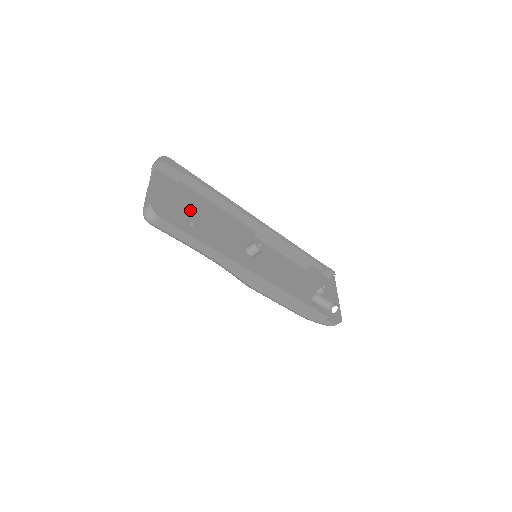
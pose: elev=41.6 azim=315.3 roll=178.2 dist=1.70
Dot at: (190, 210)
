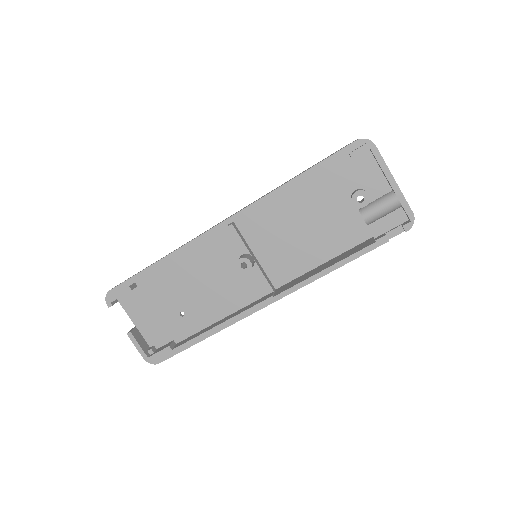
Dot at: (169, 300)
